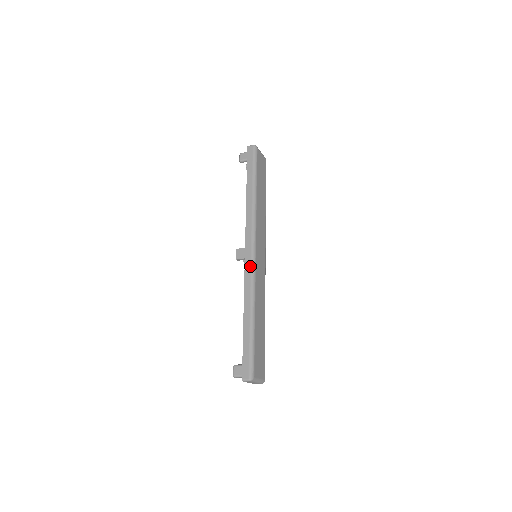
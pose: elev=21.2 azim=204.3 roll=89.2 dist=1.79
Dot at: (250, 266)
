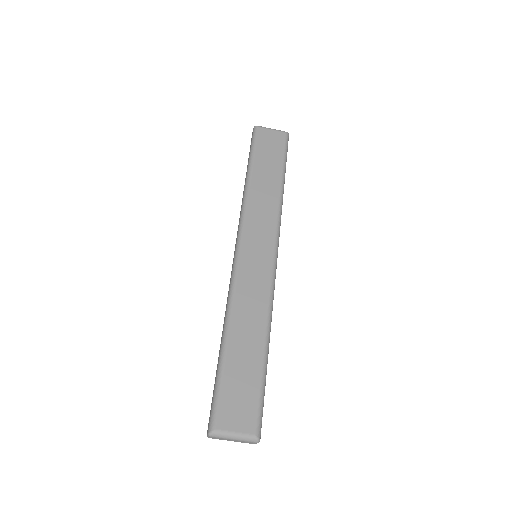
Dot at: occluded
